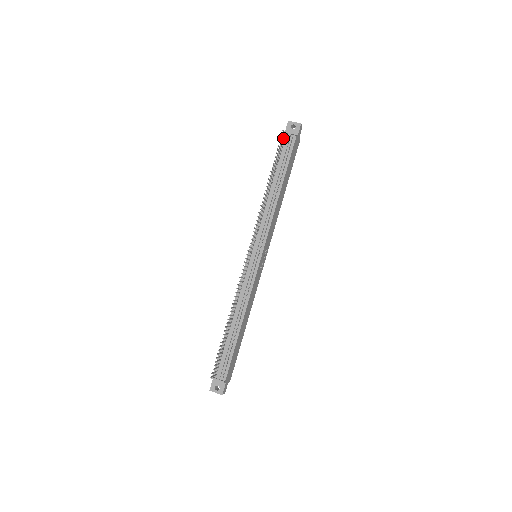
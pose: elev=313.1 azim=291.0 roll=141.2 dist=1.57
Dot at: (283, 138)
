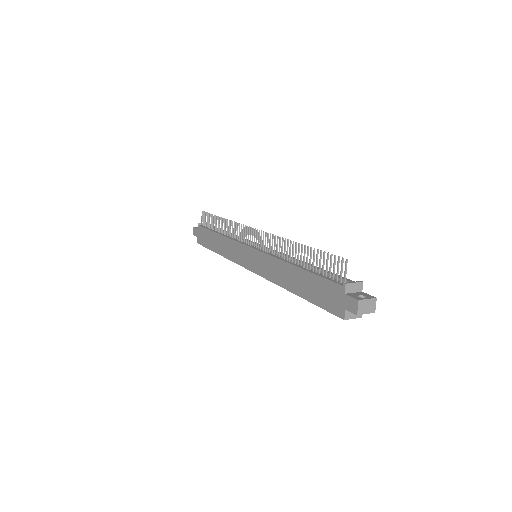
Dot at: (203, 221)
